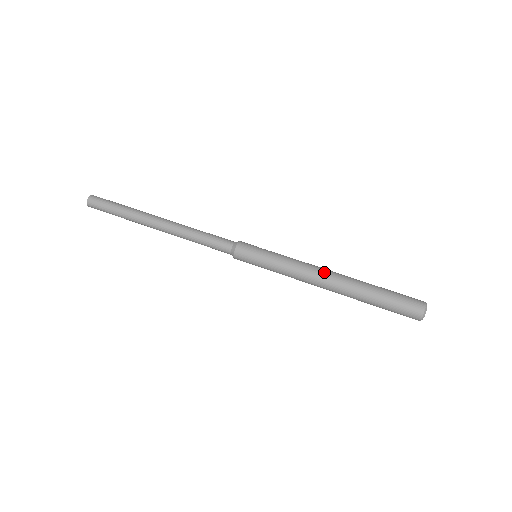
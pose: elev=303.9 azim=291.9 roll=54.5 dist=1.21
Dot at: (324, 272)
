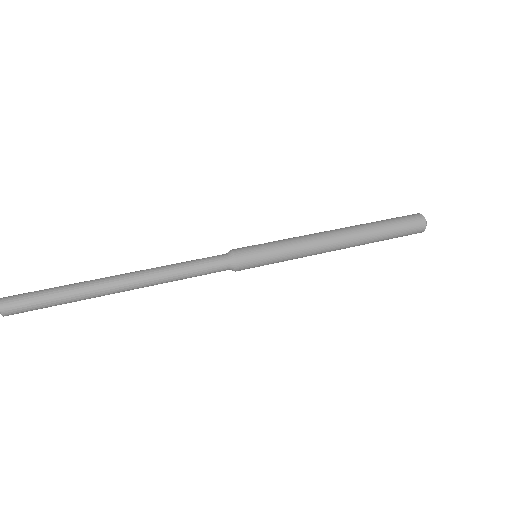
Dot at: (333, 237)
